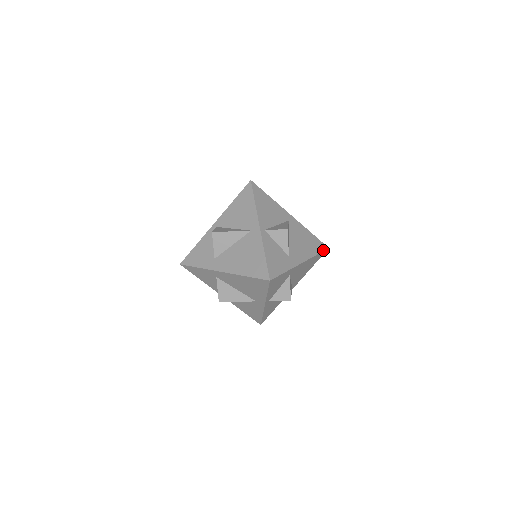
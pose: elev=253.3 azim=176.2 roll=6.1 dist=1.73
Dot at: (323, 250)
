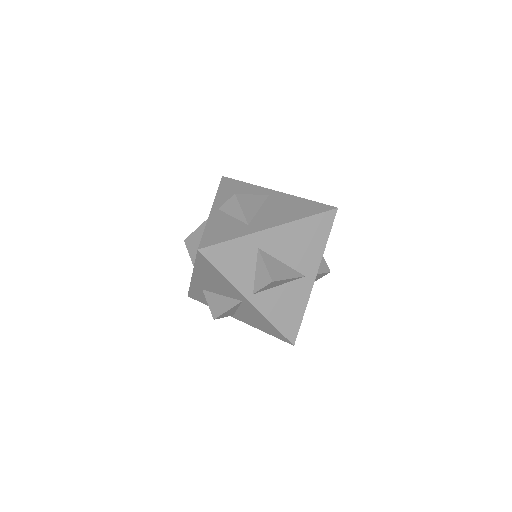
Dot at: (324, 211)
